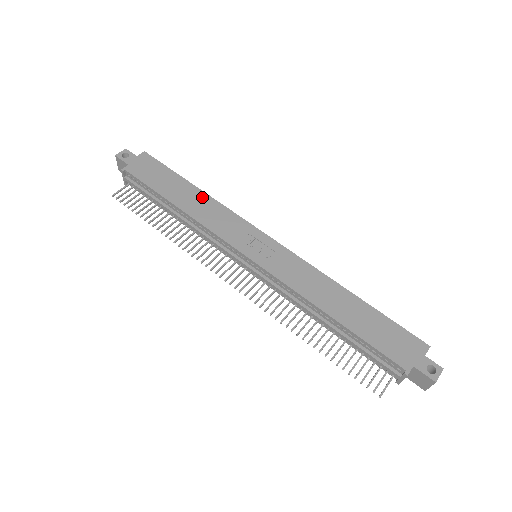
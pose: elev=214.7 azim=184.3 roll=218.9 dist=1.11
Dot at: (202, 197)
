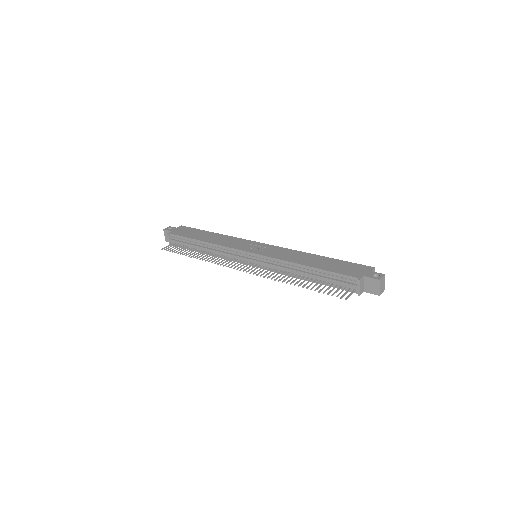
Dot at: (219, 236)
